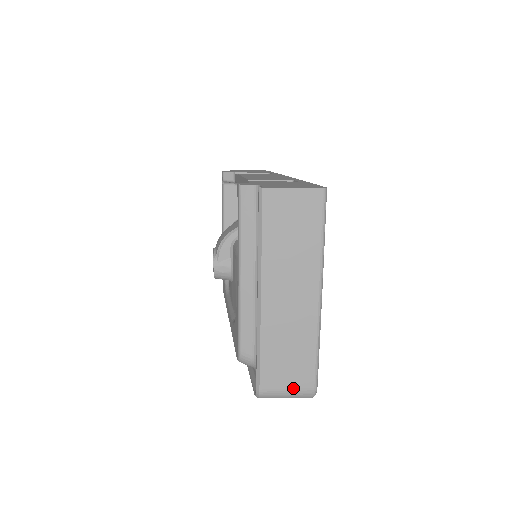
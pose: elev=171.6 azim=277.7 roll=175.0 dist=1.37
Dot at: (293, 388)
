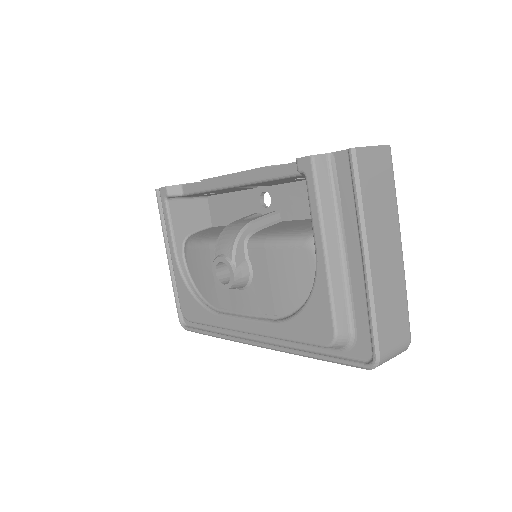
Dot at: (399, 344)
